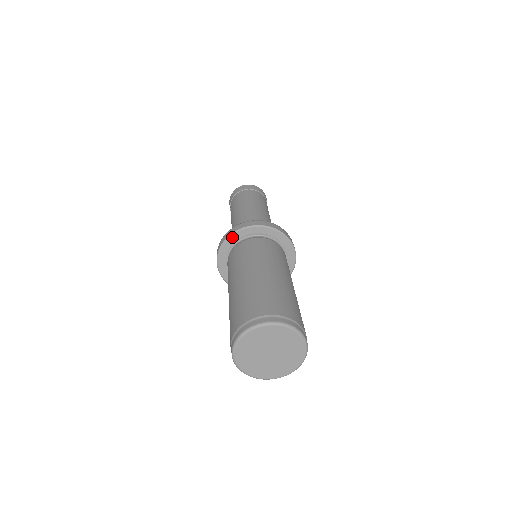
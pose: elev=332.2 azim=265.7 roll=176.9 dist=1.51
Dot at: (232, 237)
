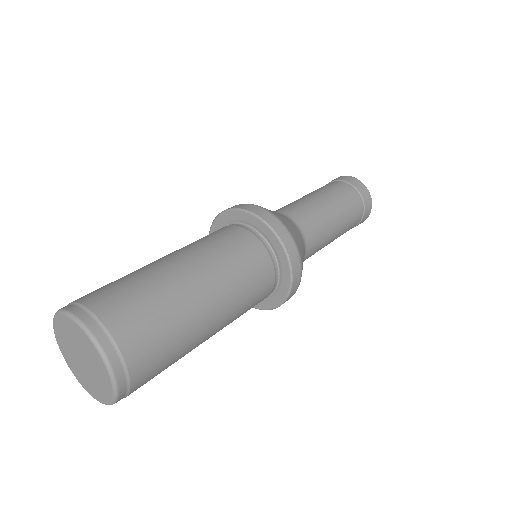
Dot at: (228, 213)
